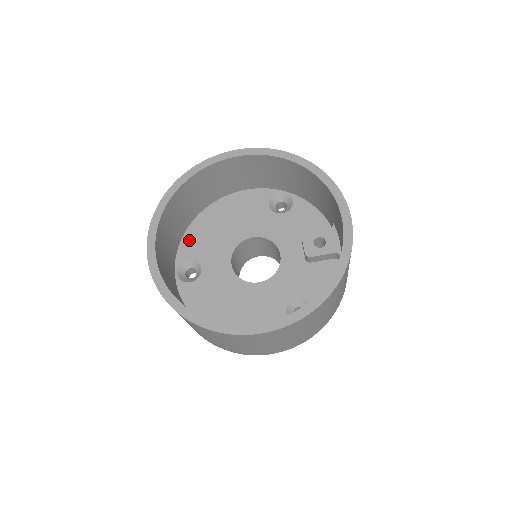
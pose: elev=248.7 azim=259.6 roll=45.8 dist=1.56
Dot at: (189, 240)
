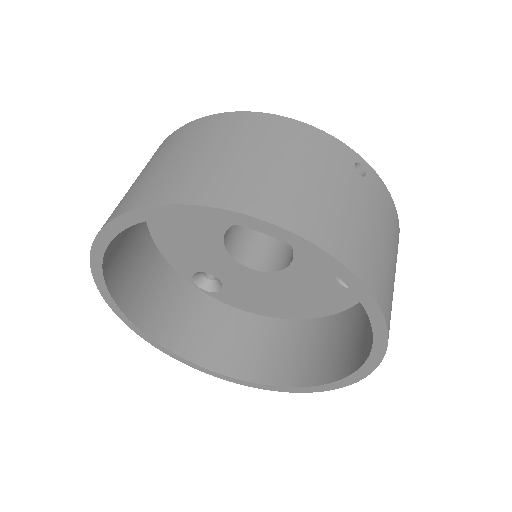
Dot at: (173, 257)
